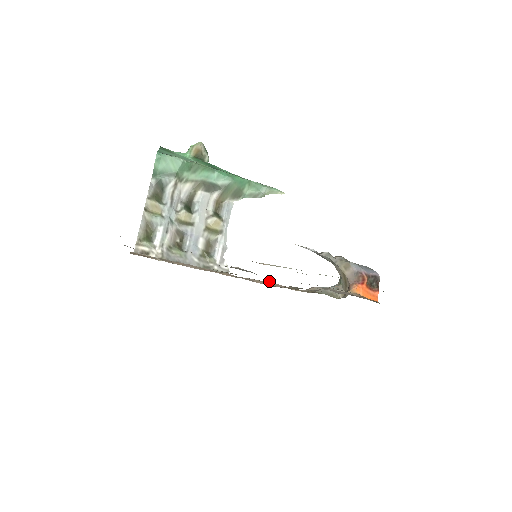
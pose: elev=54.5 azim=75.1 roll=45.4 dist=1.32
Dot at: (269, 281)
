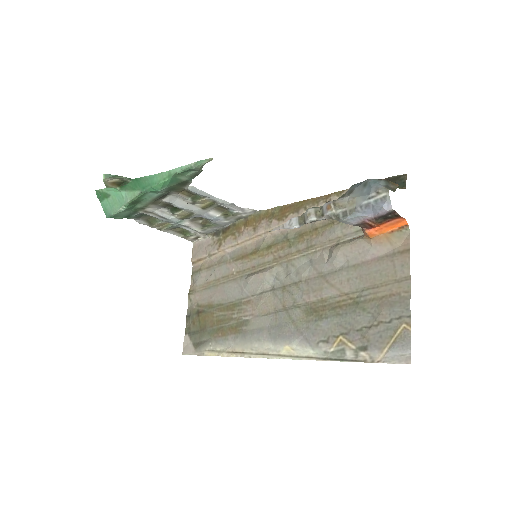
Dot at: (284, 265)
